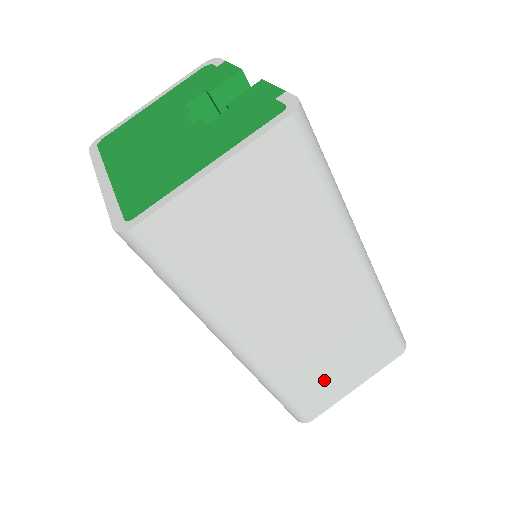
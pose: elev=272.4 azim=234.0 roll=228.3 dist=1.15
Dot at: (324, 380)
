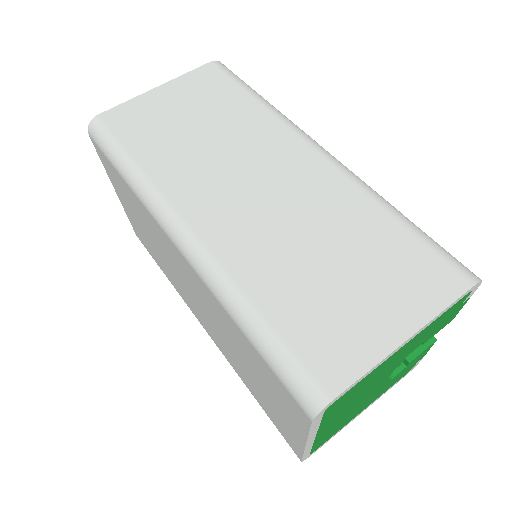
Dot at: (326, 304)
